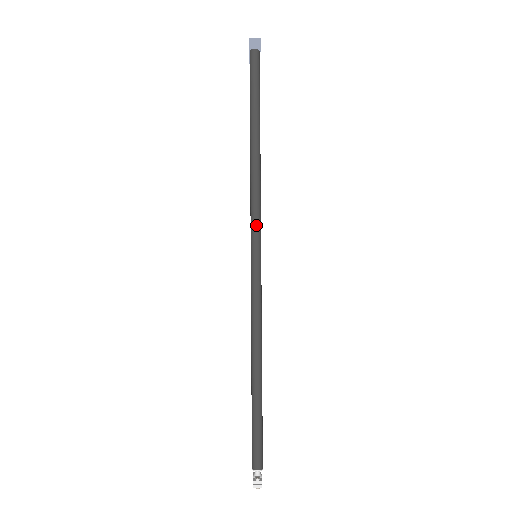
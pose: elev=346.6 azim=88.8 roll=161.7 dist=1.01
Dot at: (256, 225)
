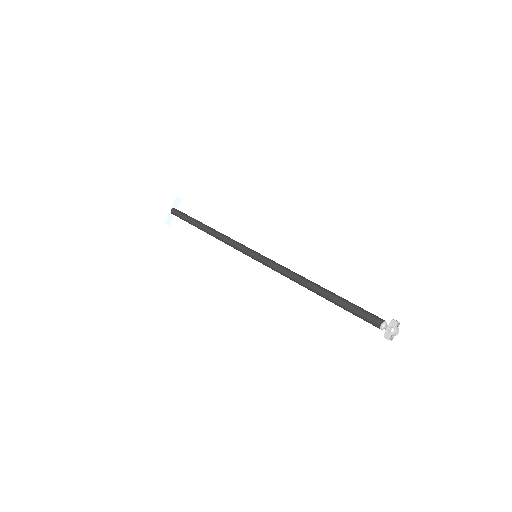
Dot at: (243, 245)
